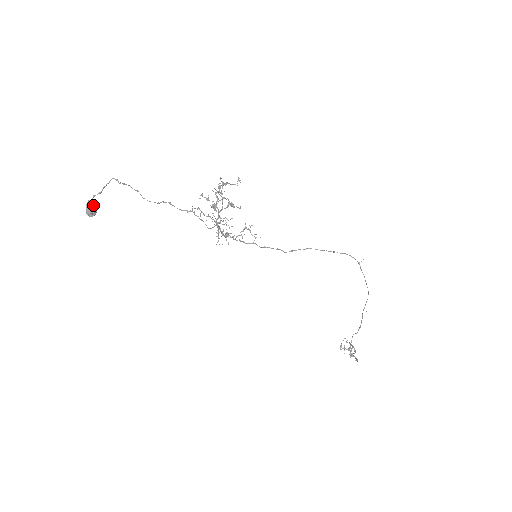
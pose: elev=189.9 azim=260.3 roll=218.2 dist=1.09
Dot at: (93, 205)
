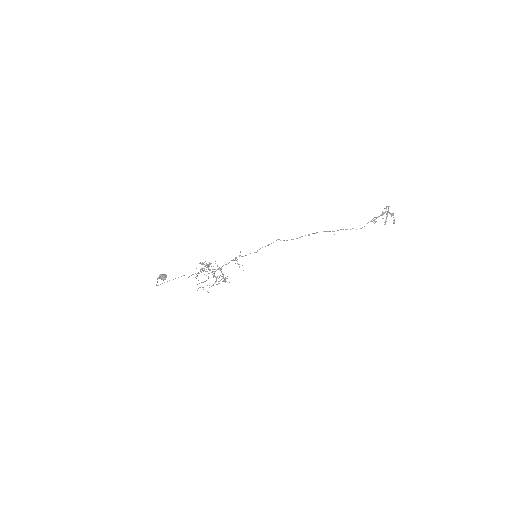
Dot at: (162, 279)
